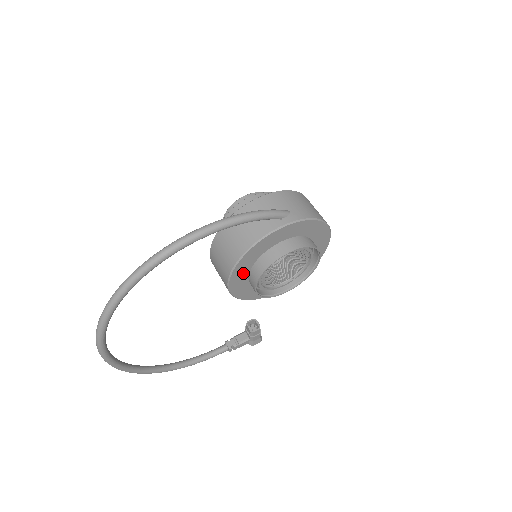
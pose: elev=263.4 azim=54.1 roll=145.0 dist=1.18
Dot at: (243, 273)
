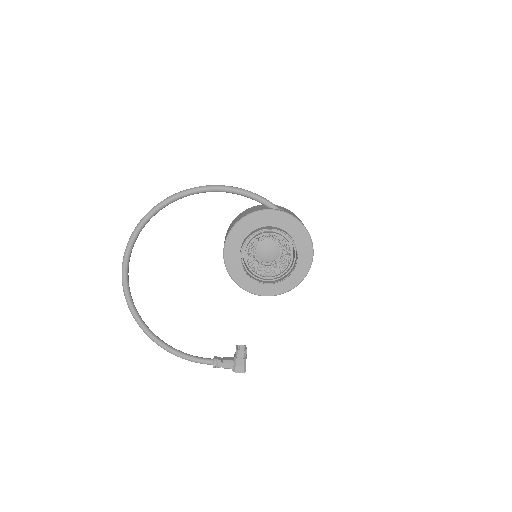
Dot at: (237, 243)
